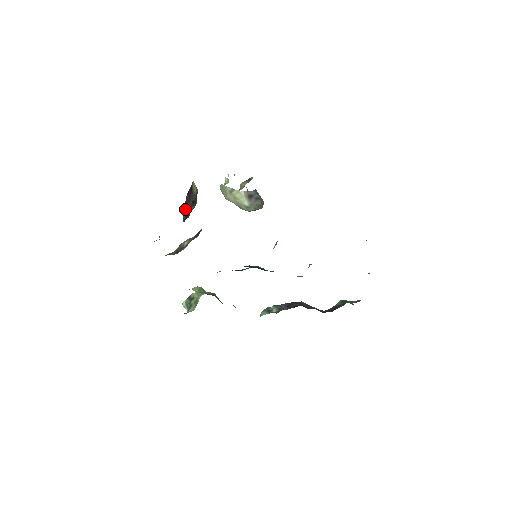
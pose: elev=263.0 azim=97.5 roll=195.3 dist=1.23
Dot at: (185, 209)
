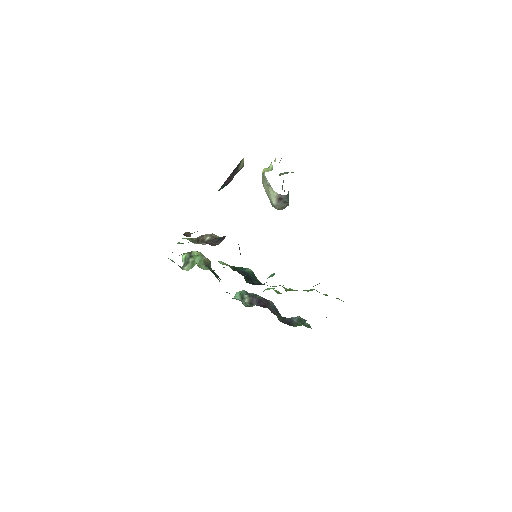
Dot at: (224, 184)
